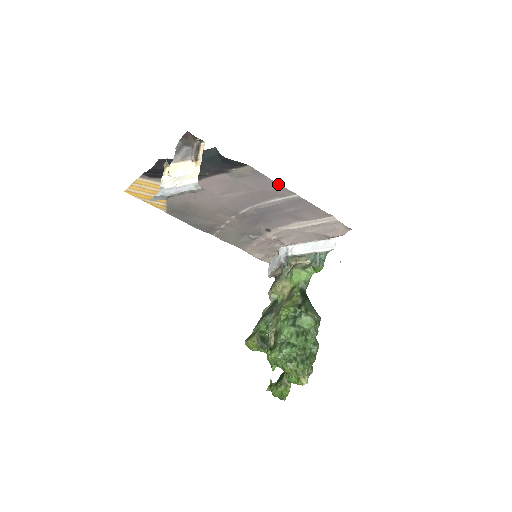
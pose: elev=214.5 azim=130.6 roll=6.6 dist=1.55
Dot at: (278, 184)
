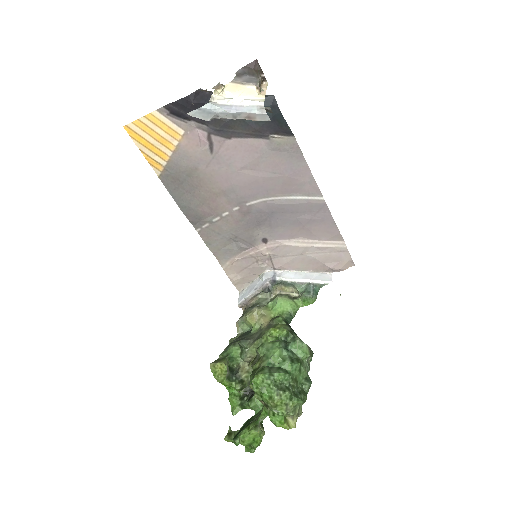
Dot at: (311, 175)
